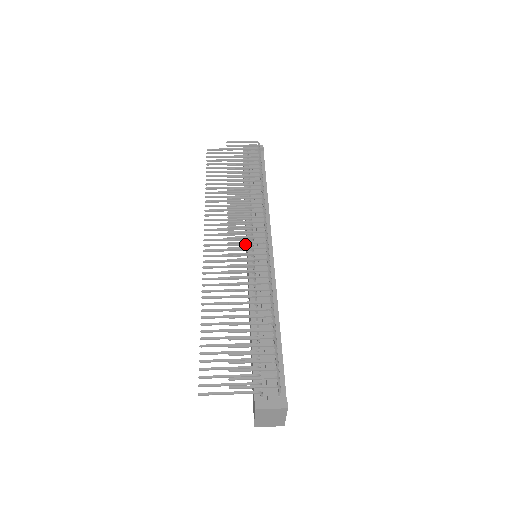
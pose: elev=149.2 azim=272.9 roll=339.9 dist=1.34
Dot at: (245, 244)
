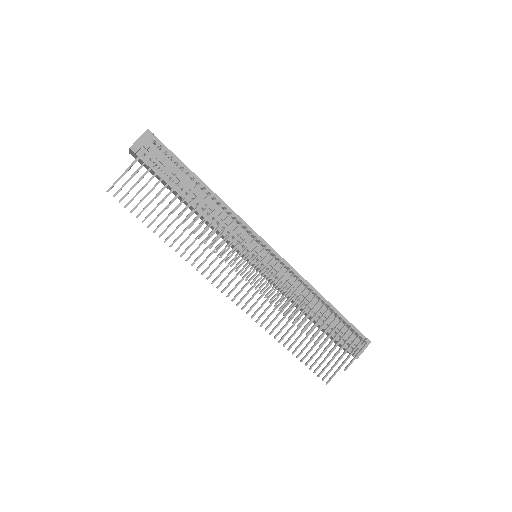
Dot at: occluded
